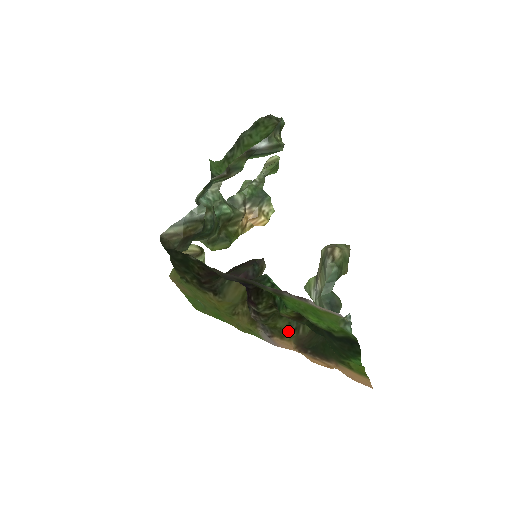
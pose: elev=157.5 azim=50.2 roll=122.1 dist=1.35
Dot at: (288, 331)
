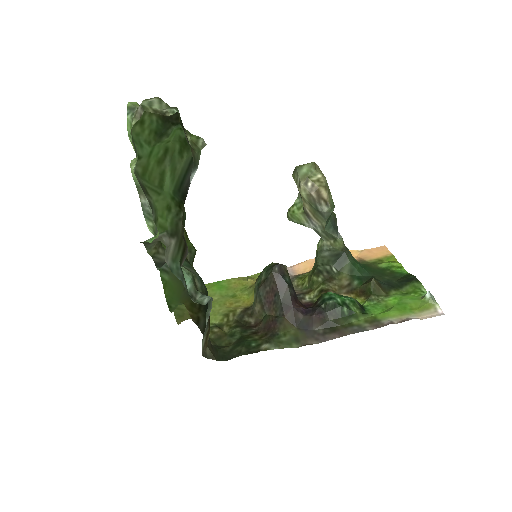
Dot at: occluded
